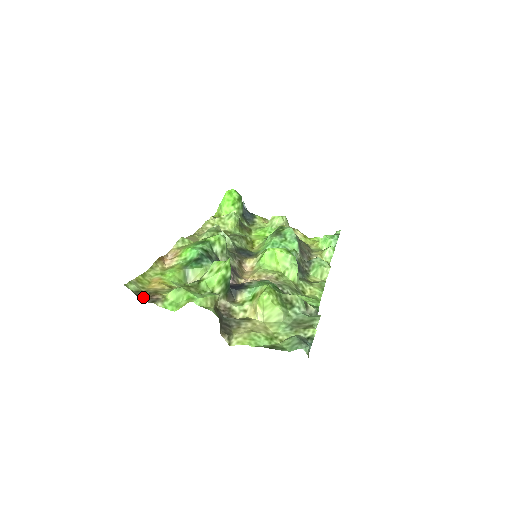
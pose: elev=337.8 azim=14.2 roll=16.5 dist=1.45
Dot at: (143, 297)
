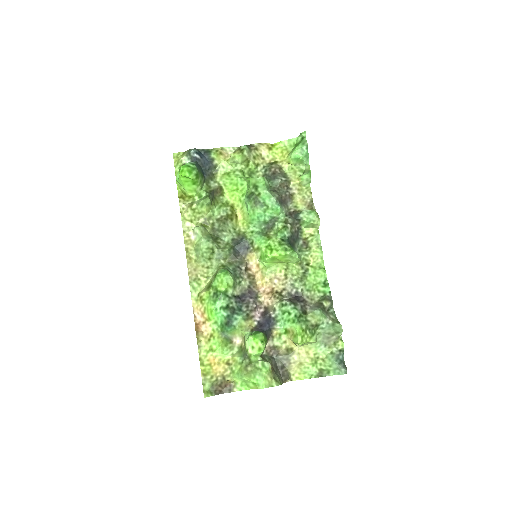
Dot at: (220, 389)
